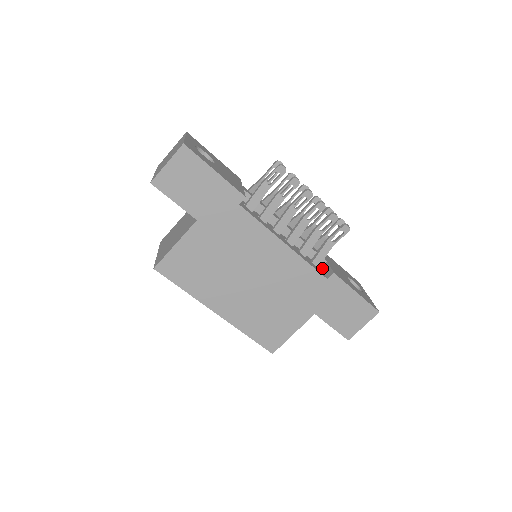
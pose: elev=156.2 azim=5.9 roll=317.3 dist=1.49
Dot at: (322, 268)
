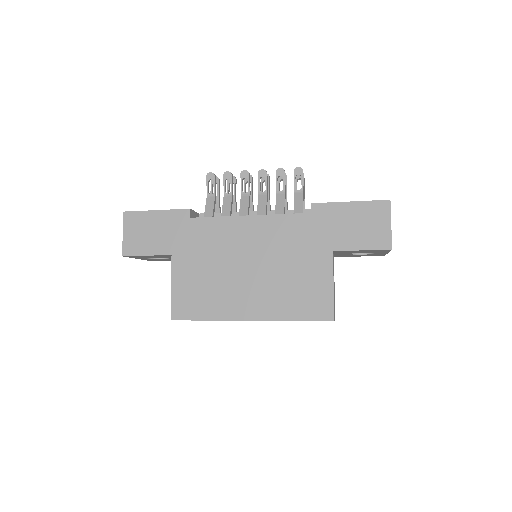
Dot at: occluded
